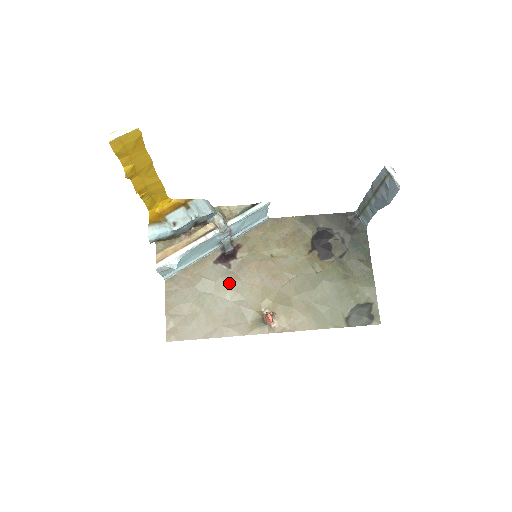
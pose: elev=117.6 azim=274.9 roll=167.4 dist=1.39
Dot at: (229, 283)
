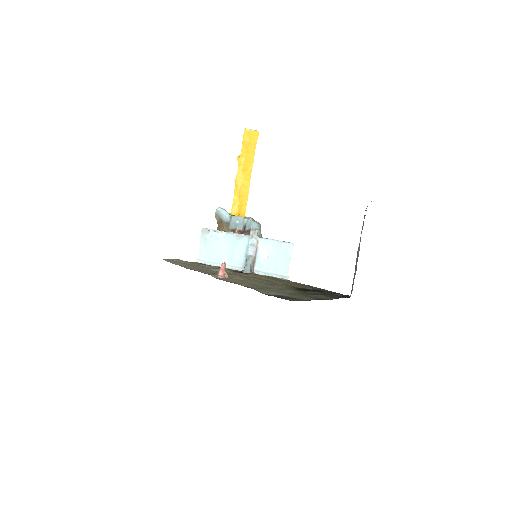
Dot at: (225, 269)
